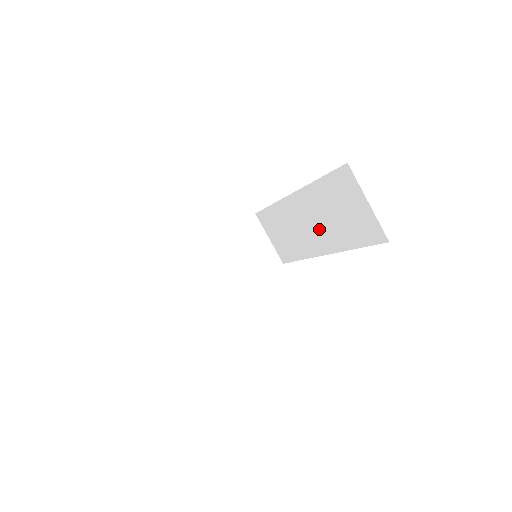
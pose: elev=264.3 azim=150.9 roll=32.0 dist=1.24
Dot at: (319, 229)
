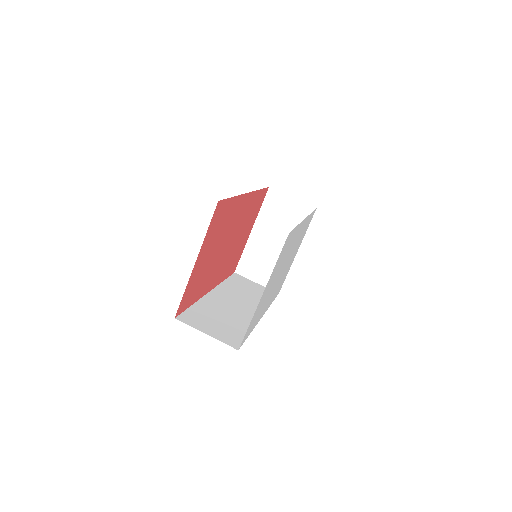
Dot at: occluded
